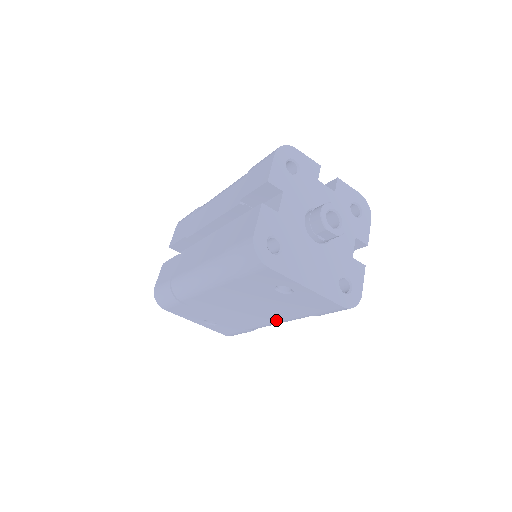
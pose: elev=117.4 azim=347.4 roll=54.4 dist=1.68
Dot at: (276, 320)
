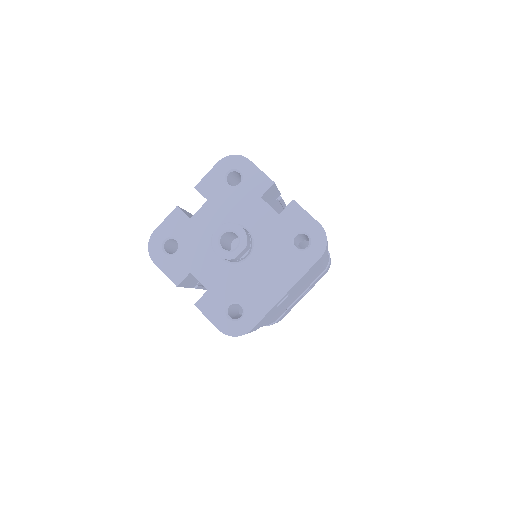
Dot at: (321, 267)
